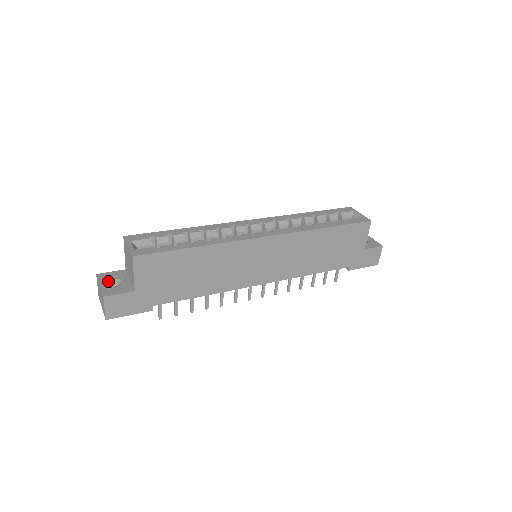
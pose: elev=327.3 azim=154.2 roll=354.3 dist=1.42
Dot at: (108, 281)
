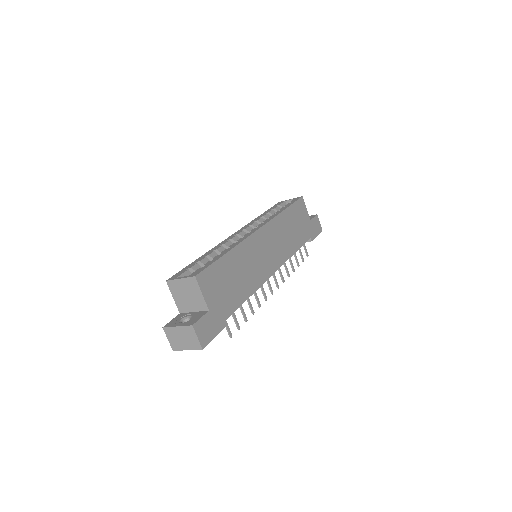
Dot at: (179, 322)
